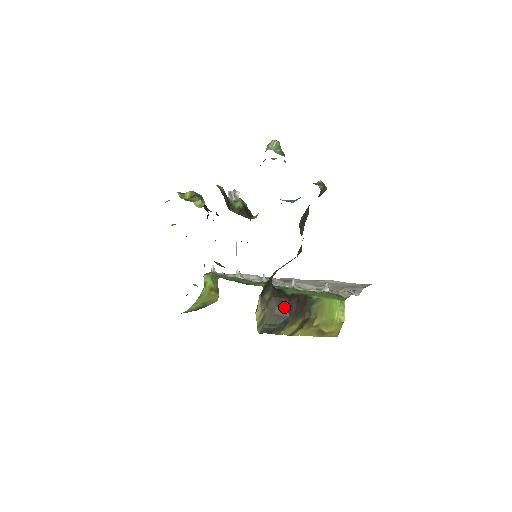
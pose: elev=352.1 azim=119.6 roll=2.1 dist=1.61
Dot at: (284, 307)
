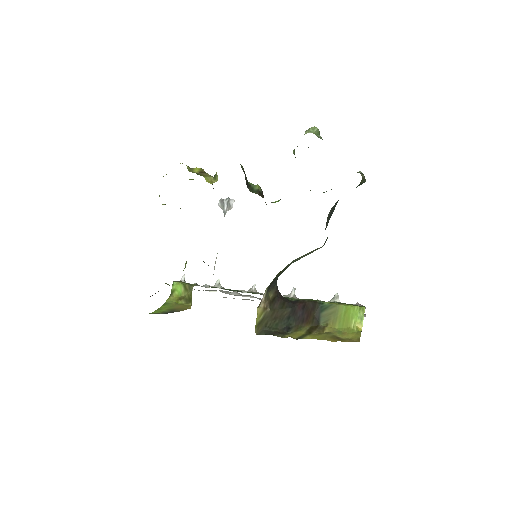
Dot at: (287, 311)
